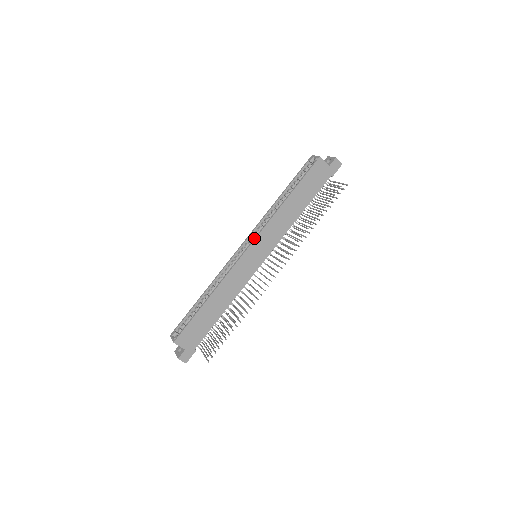
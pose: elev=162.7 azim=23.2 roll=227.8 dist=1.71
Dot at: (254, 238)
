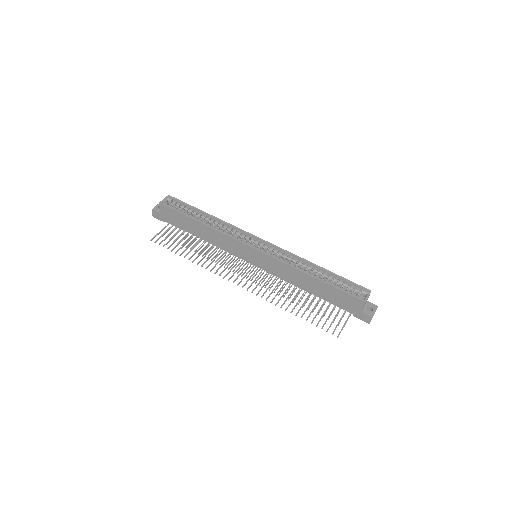
Dot at: occluded
